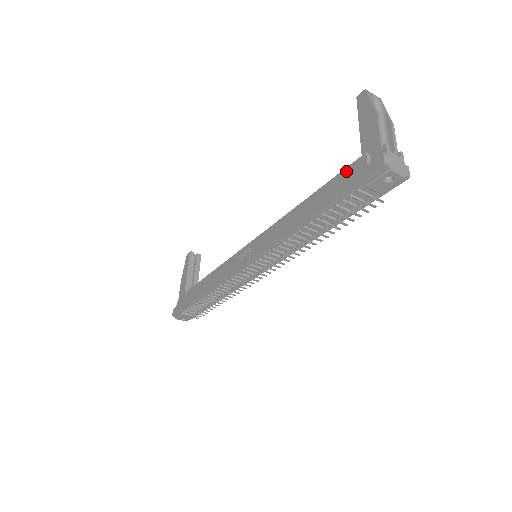
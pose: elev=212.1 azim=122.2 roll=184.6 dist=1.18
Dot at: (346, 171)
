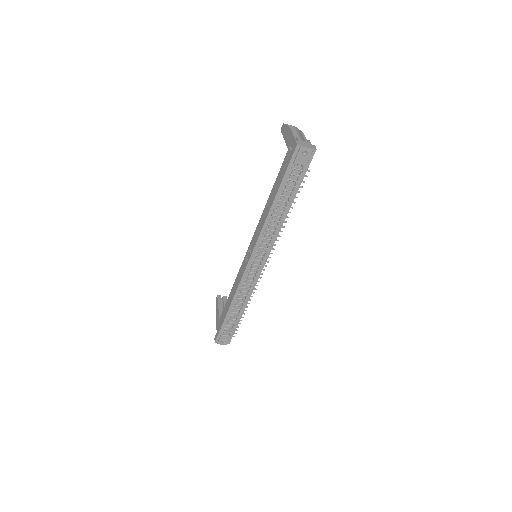
Dot at: (283, 163)
